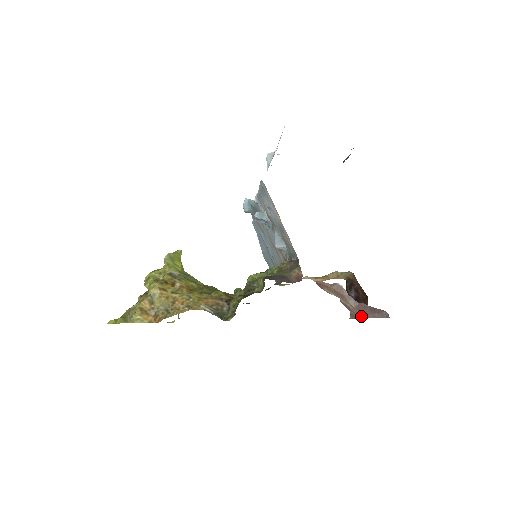
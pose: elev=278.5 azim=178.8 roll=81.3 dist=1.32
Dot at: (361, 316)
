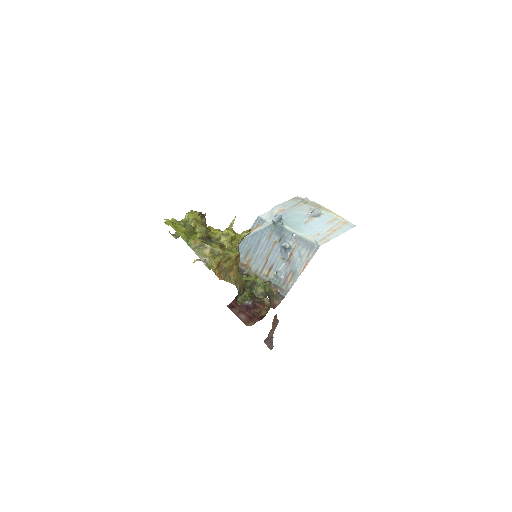
Dot at: (265, 340)
